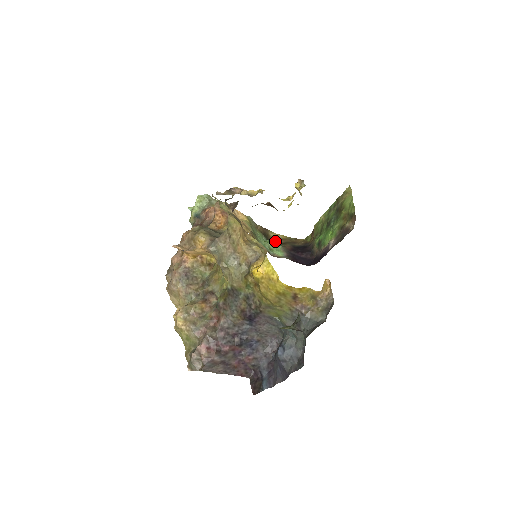
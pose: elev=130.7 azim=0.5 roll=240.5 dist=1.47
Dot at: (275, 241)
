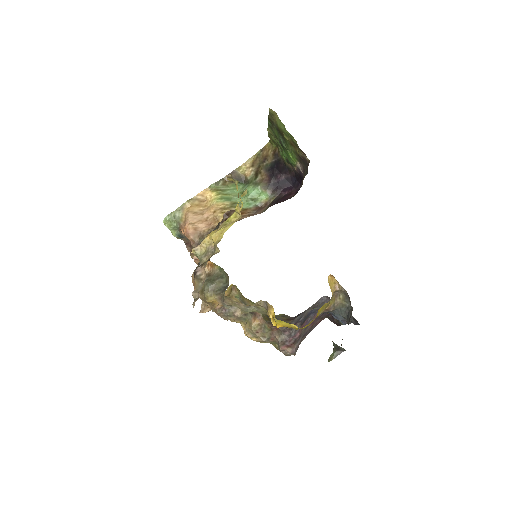
Dot at: (249, 176)
